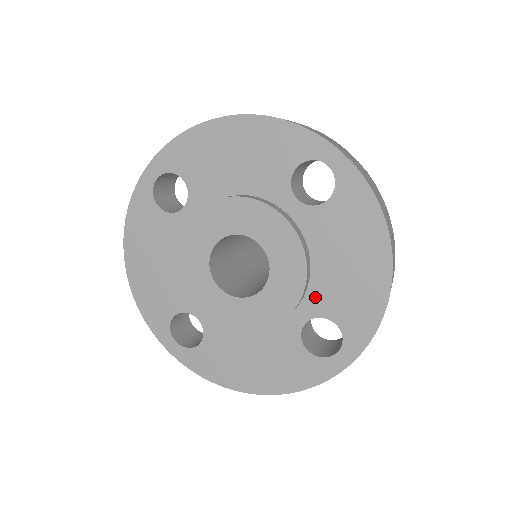
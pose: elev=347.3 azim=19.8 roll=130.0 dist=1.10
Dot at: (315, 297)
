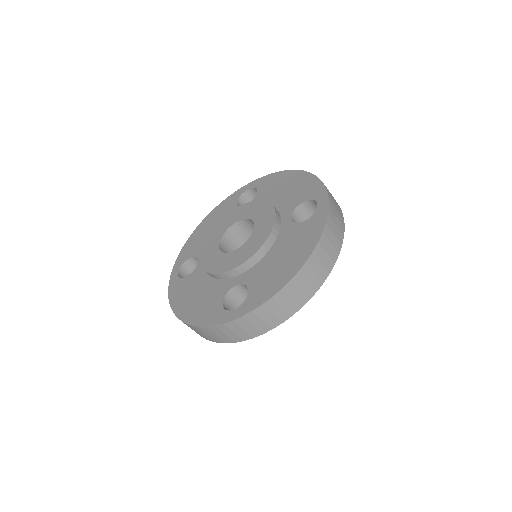
Dot at: (253, 272)
